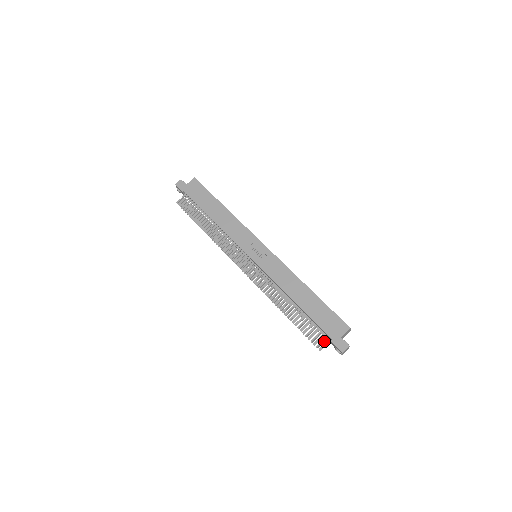
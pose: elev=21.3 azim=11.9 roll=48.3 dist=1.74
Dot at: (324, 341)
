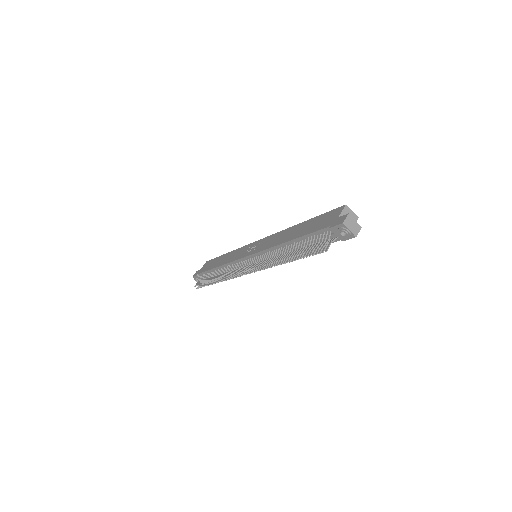
Dot at: (328, 242)
